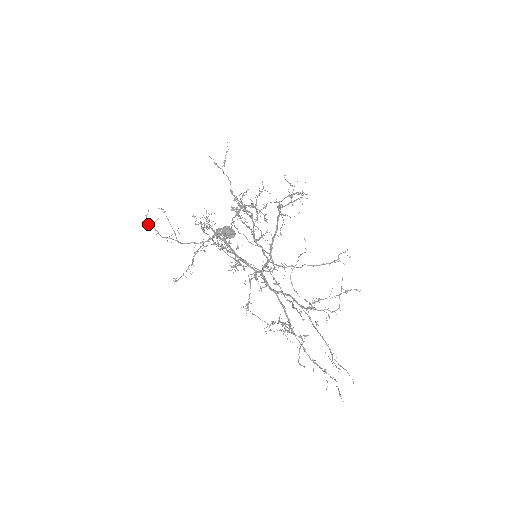
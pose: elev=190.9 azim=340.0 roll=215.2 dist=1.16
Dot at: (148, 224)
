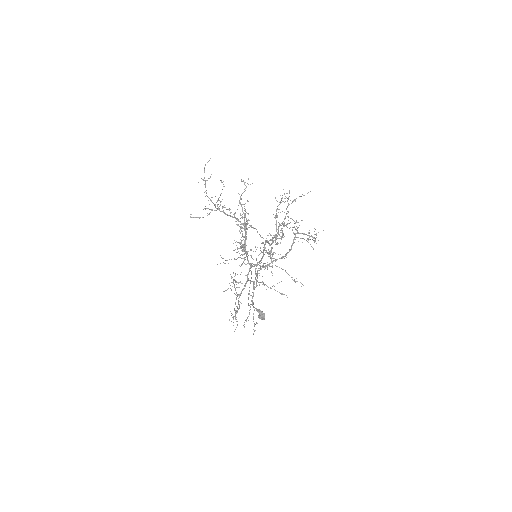
Dot at: (204, 180)
